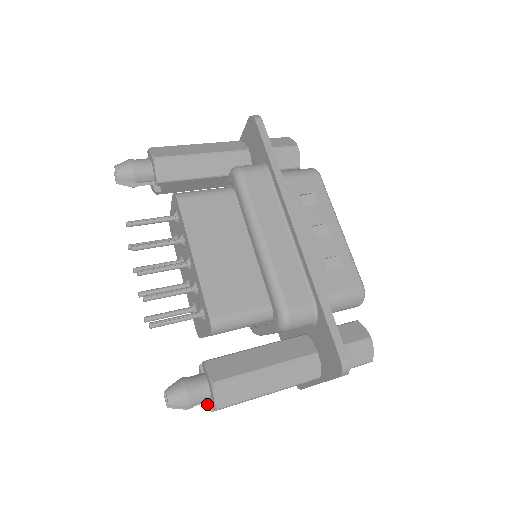
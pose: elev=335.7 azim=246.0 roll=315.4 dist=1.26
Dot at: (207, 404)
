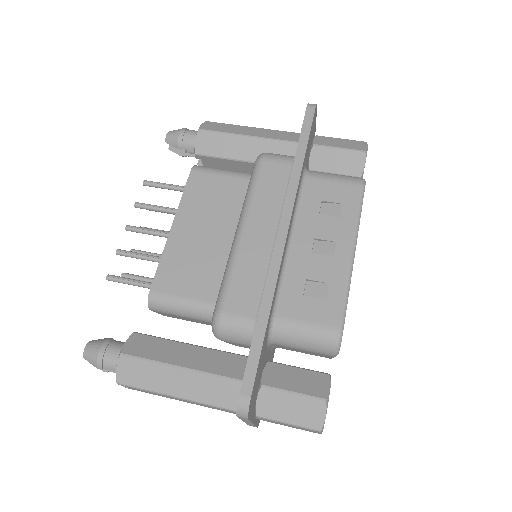
Dot at: occluded
